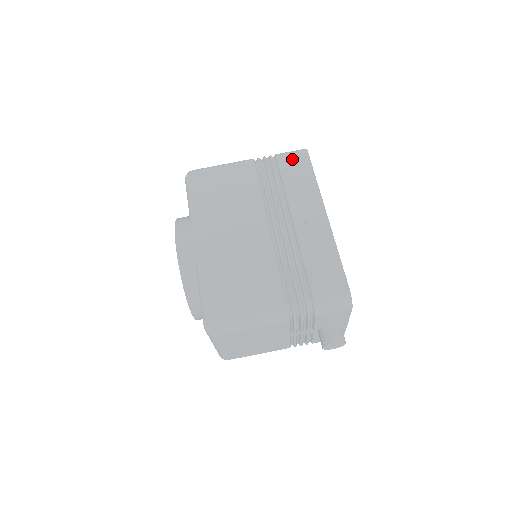
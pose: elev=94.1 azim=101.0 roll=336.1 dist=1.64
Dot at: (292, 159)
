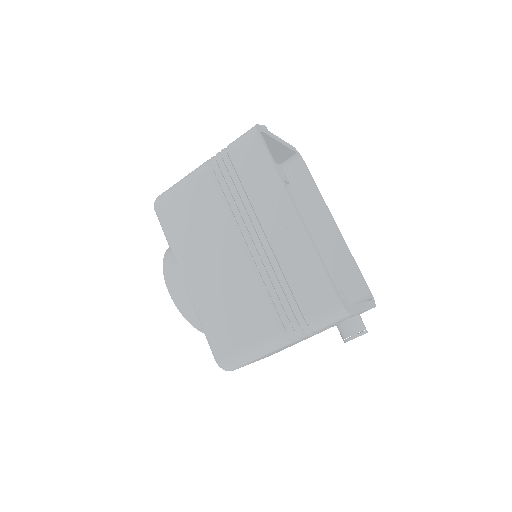
Dot at: (243, 149)
